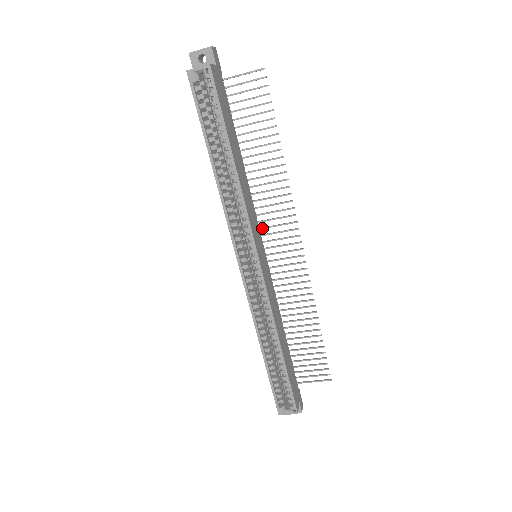
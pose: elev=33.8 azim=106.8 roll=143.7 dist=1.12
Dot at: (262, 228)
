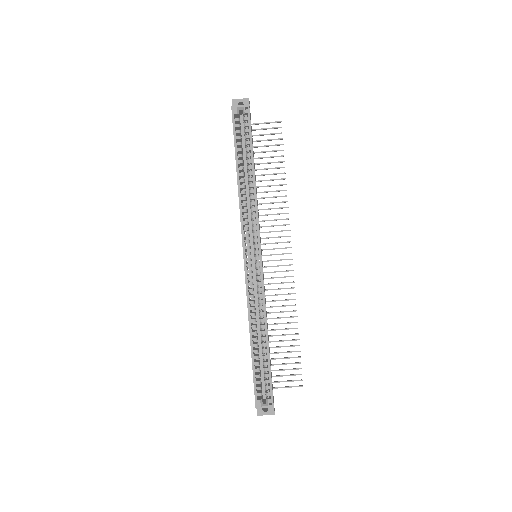
Dot at: (262, 238)
